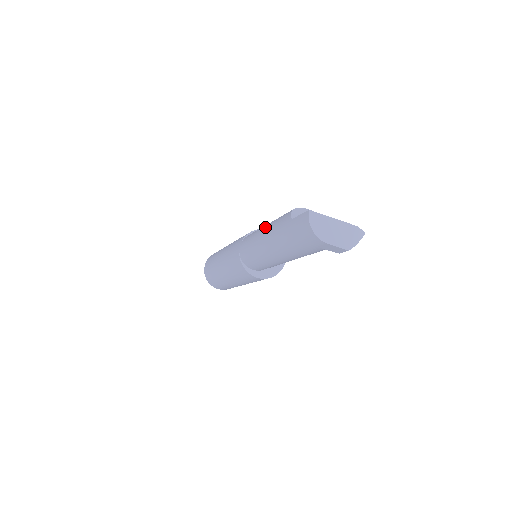
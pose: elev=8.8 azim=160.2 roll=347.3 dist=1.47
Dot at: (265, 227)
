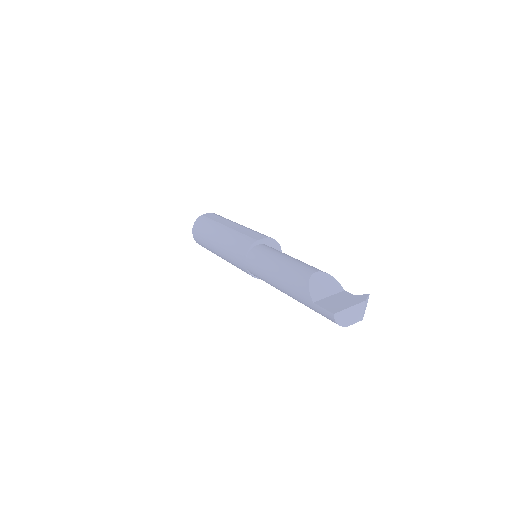
Dot at: (277, 275)
